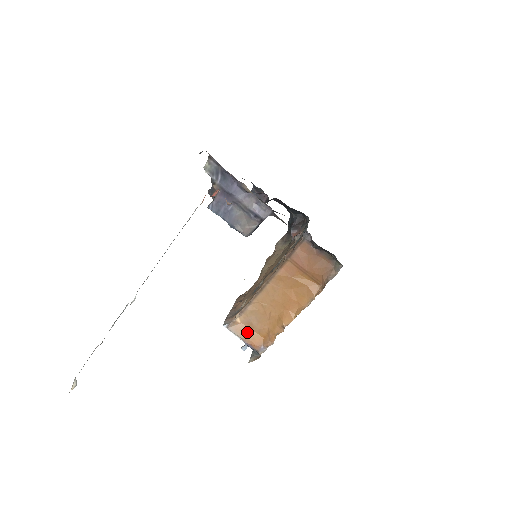
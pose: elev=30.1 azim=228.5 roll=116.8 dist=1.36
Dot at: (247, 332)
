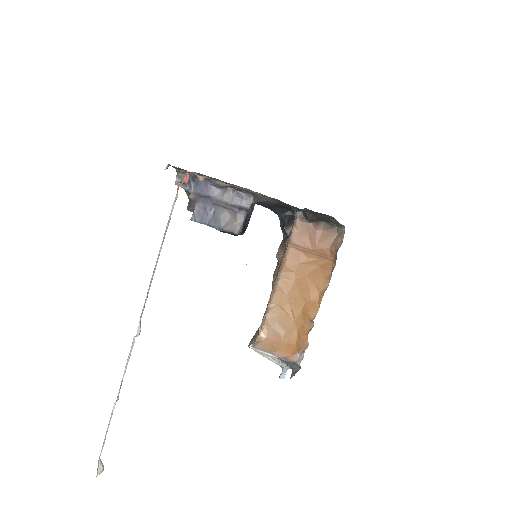
Dot at: (276, 345)
